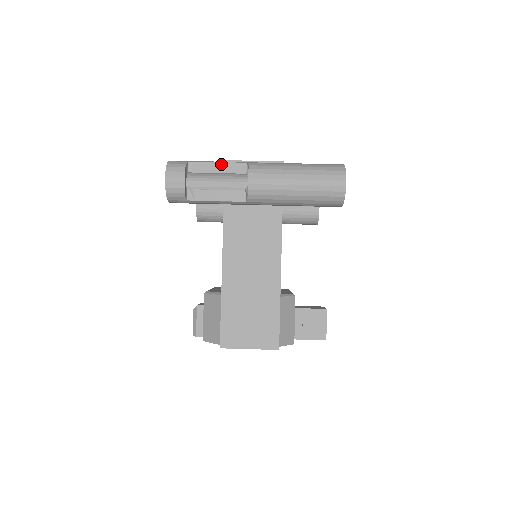
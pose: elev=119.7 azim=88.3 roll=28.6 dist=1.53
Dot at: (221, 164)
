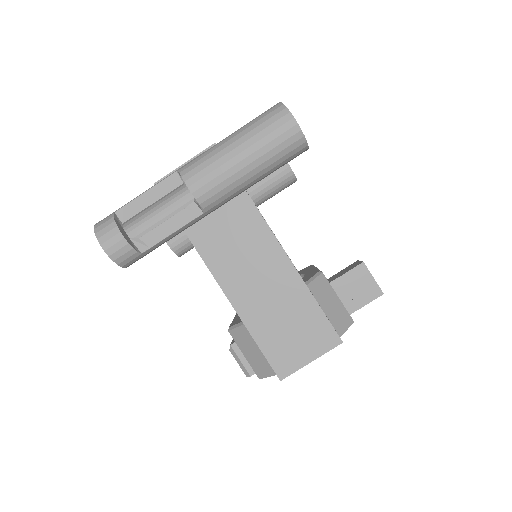
Dot at: (150, 191)
